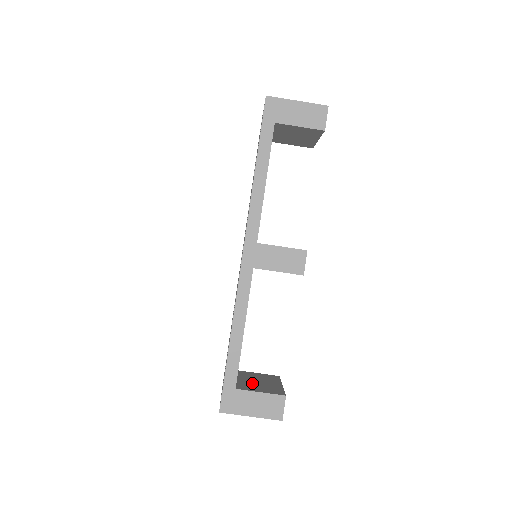
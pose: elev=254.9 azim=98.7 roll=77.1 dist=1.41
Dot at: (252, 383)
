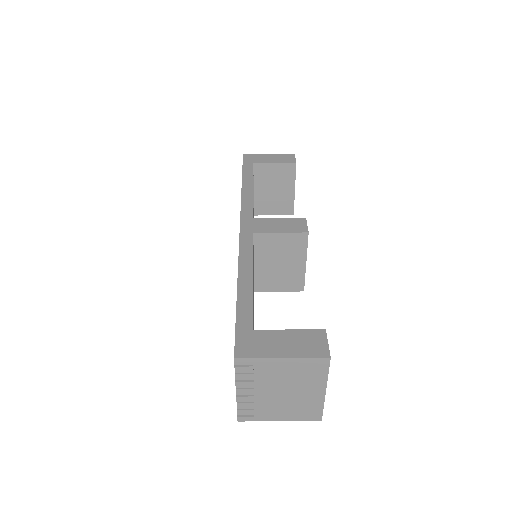
Dot at: occluded
